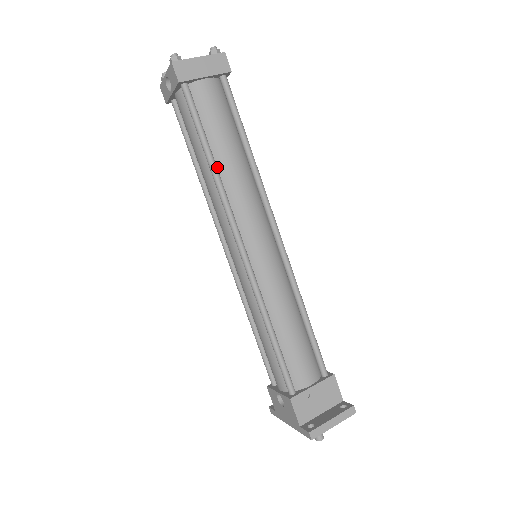
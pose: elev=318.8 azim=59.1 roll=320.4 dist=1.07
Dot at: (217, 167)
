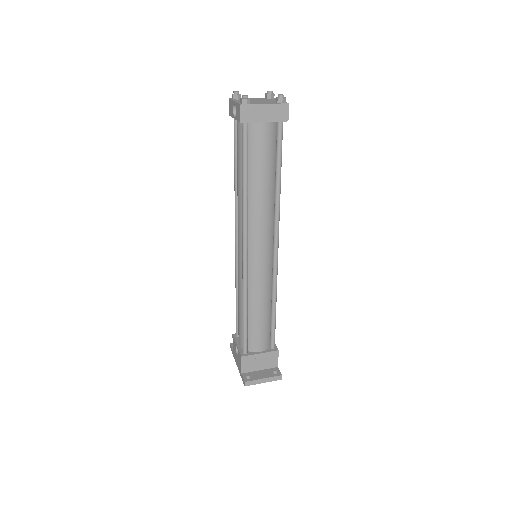
Dot at: (249, 192)
